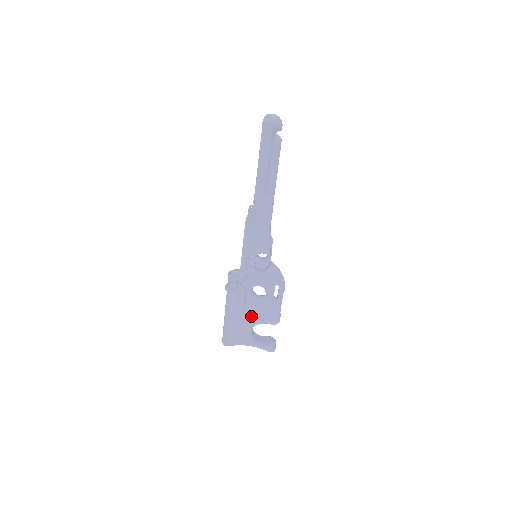
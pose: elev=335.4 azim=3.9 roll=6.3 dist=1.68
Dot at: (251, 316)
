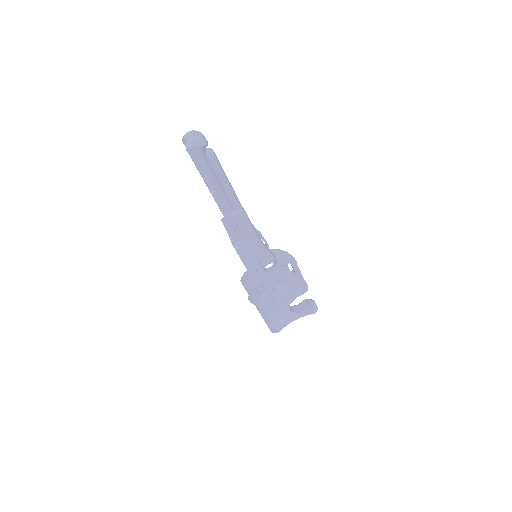
Dot at: (282, 300)
